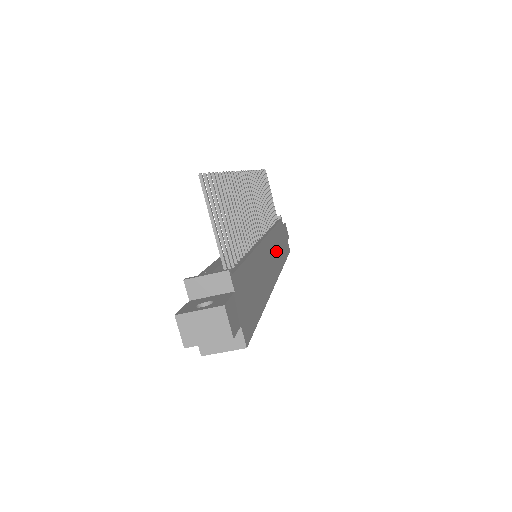
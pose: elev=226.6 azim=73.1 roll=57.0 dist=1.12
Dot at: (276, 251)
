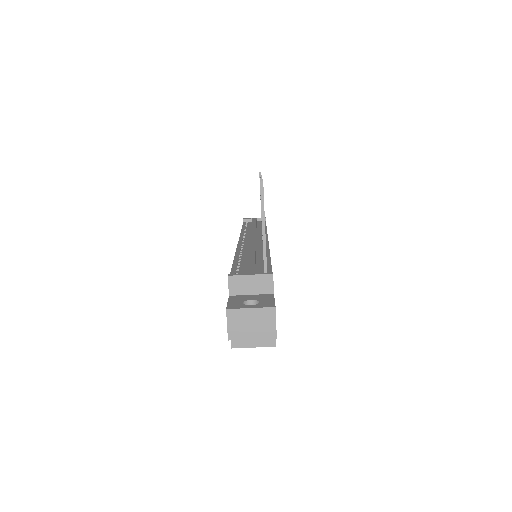
Dot at: occluded
